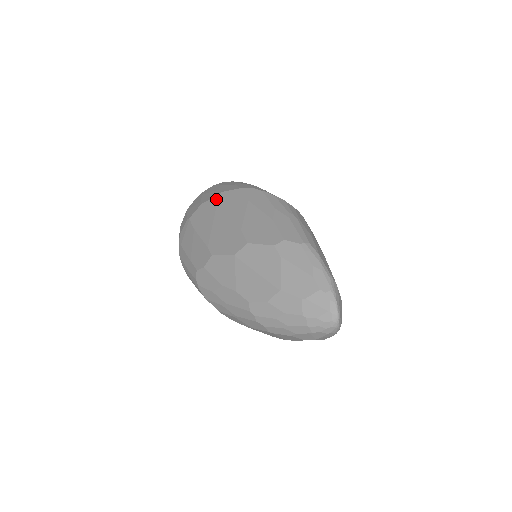
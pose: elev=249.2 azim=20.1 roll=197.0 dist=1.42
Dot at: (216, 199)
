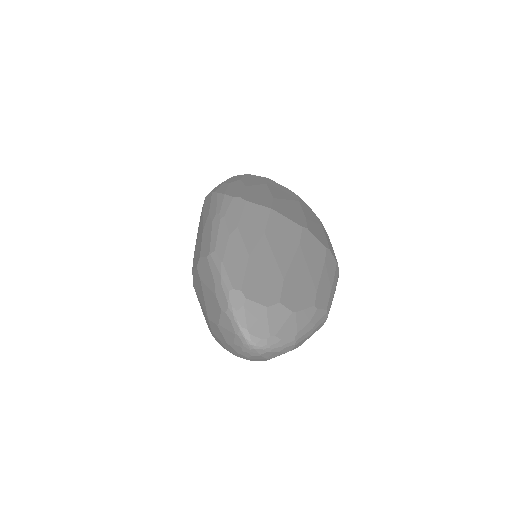
Dot at: occluded
